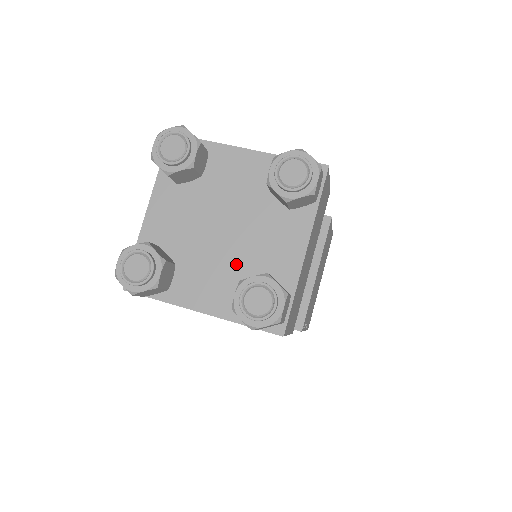
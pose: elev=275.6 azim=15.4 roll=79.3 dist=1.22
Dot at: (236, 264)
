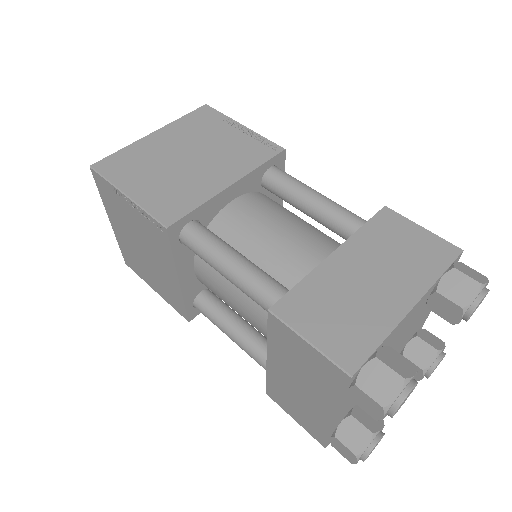
Dot at: occluded
